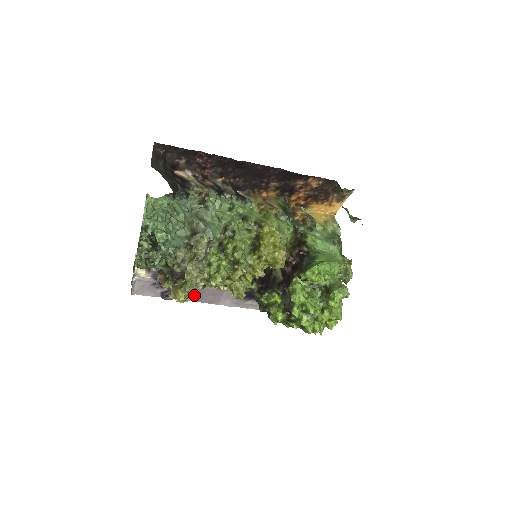
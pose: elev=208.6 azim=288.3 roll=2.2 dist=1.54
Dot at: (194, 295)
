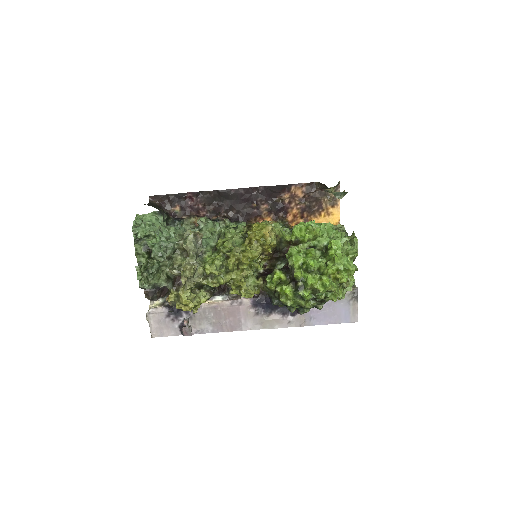
Dot at: (199, 300)
